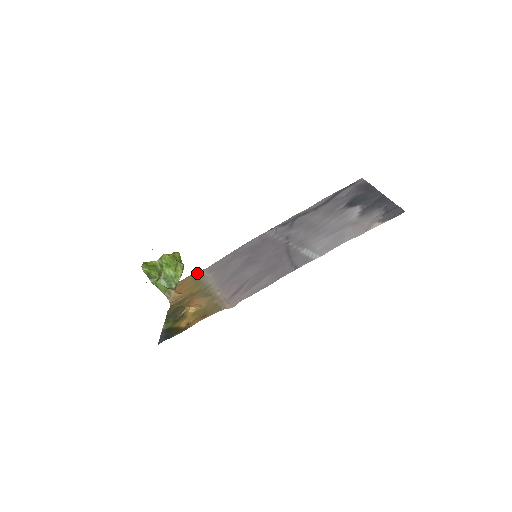
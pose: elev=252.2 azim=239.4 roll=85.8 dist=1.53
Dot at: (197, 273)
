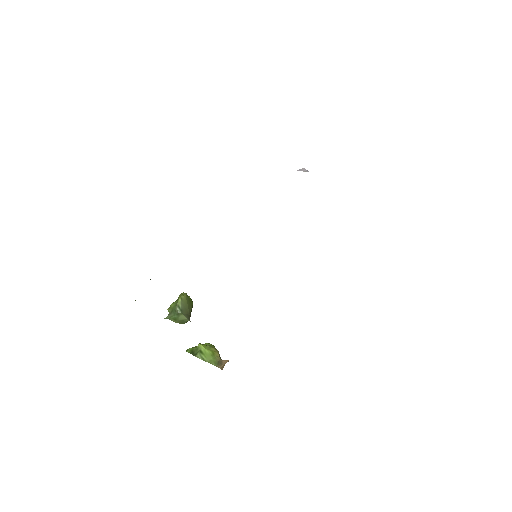
Dot at: occluded
